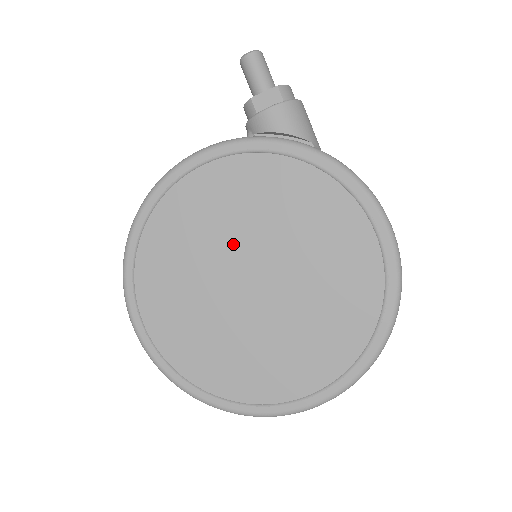
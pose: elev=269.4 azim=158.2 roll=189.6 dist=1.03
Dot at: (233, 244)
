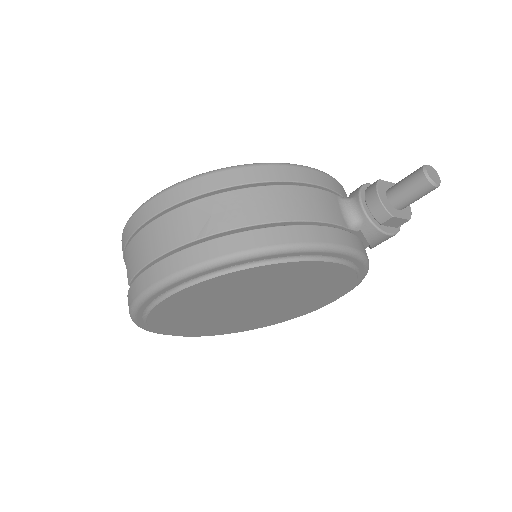
Dot at: (271, 292)
